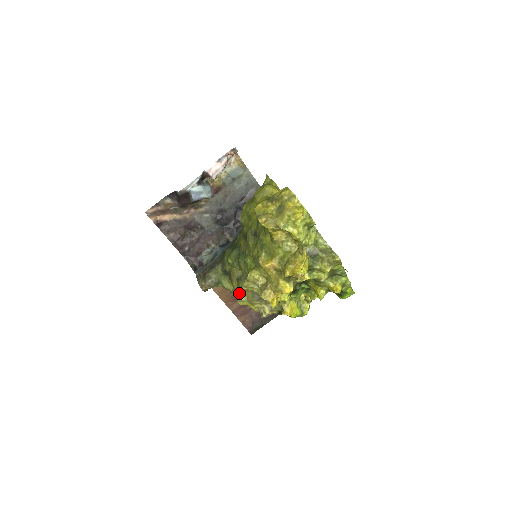
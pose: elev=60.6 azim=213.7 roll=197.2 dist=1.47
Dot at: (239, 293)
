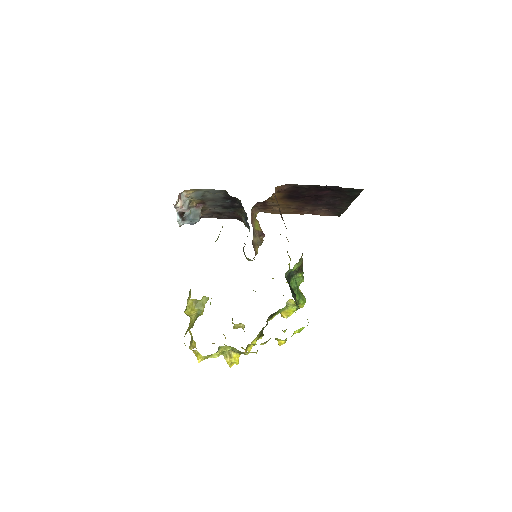
Dot at: occluded
